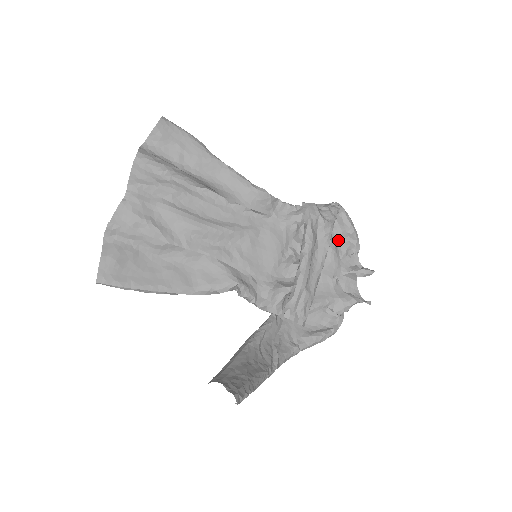
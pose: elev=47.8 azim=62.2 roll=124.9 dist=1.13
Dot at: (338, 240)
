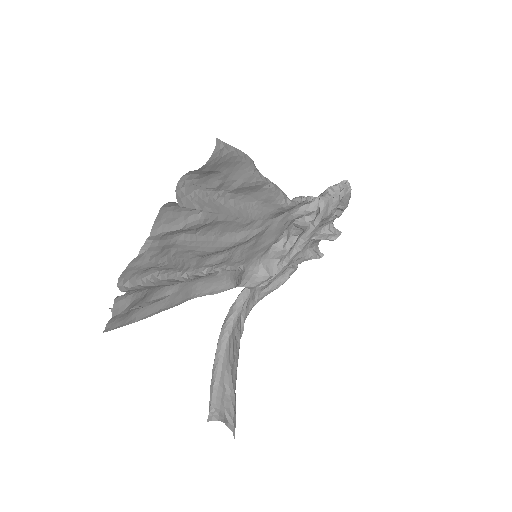
Dot at: occluded
